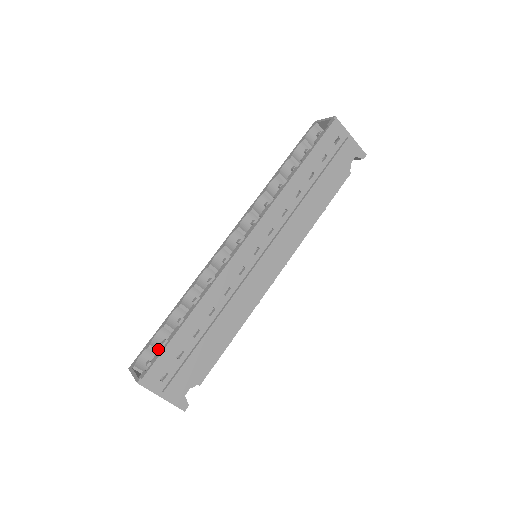
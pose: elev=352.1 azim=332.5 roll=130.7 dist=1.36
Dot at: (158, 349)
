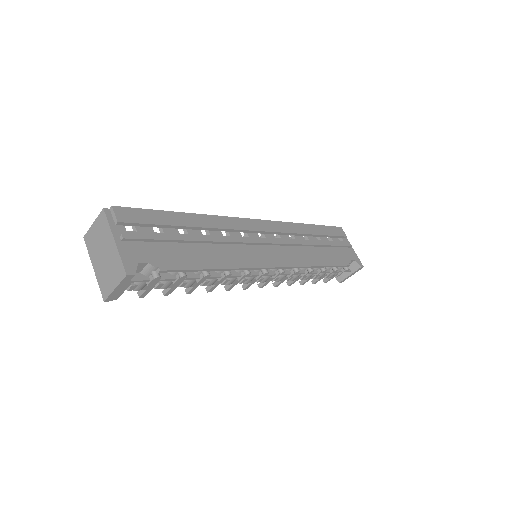
Dot at: occluded
